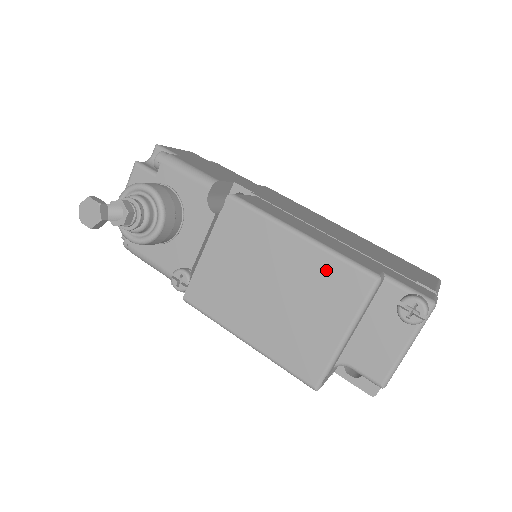
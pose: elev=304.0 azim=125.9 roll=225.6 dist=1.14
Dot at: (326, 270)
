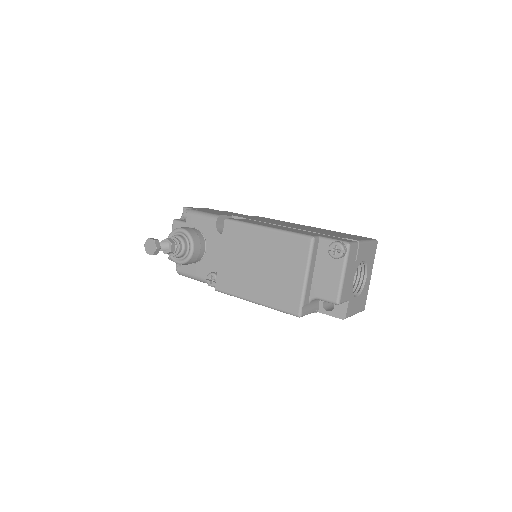
Dot at: (285, 243)
